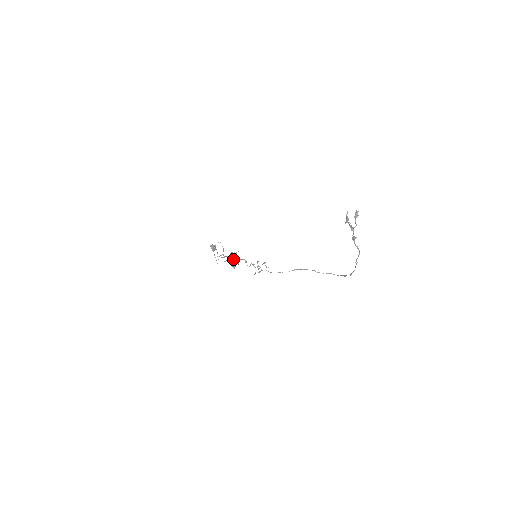
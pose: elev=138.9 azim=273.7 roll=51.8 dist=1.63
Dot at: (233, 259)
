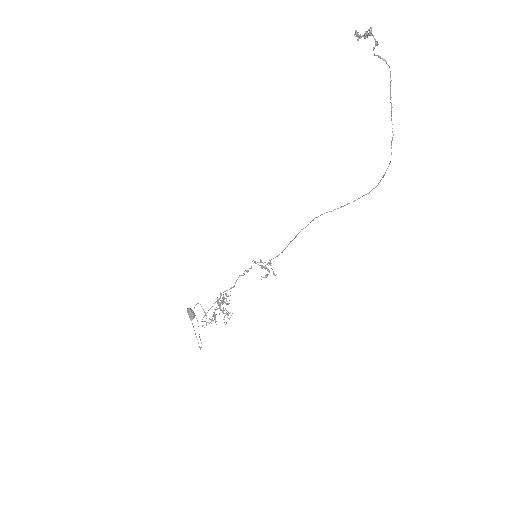
Dot at: occluded
